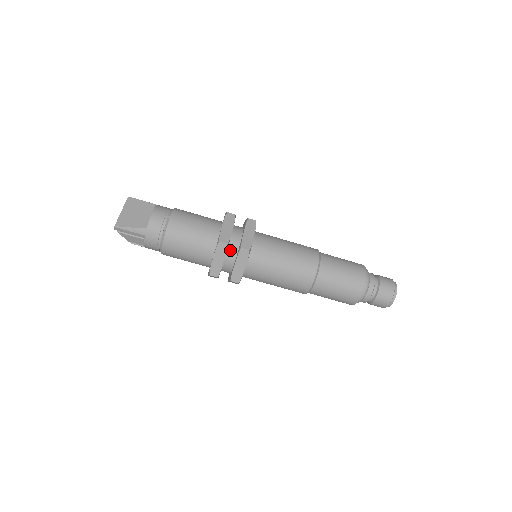
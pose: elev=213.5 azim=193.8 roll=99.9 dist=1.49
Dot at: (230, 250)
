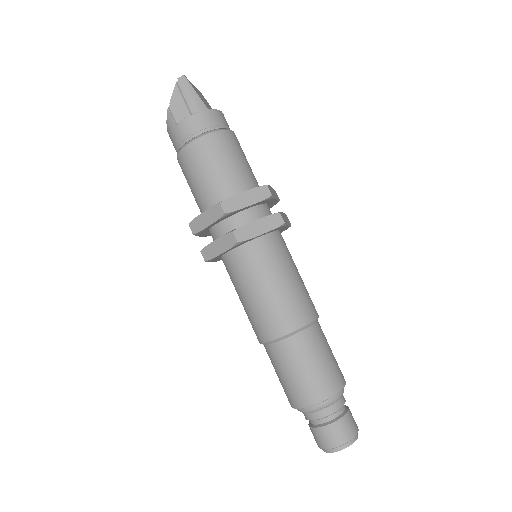
Dot at: (259, 210)
